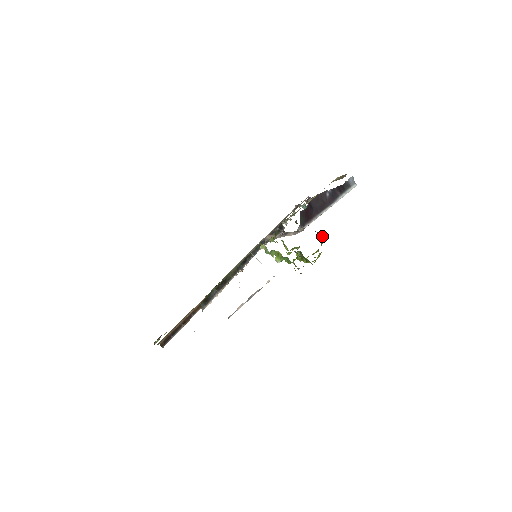
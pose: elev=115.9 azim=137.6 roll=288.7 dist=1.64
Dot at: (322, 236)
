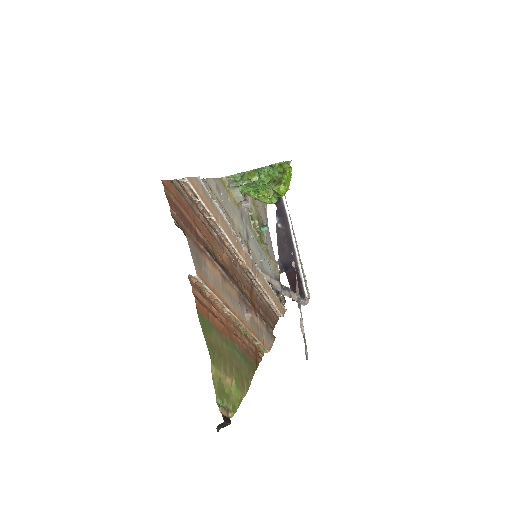
Dot at: occluded
